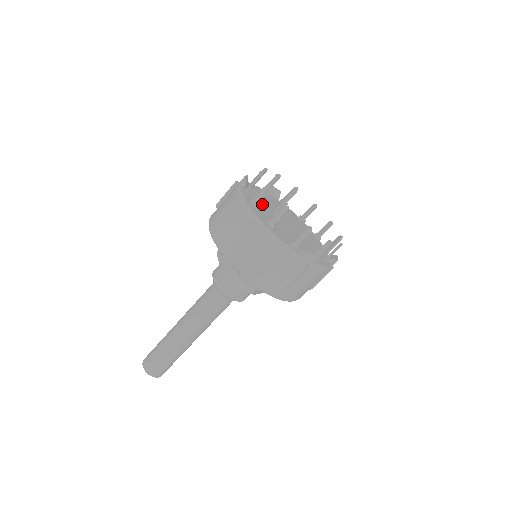
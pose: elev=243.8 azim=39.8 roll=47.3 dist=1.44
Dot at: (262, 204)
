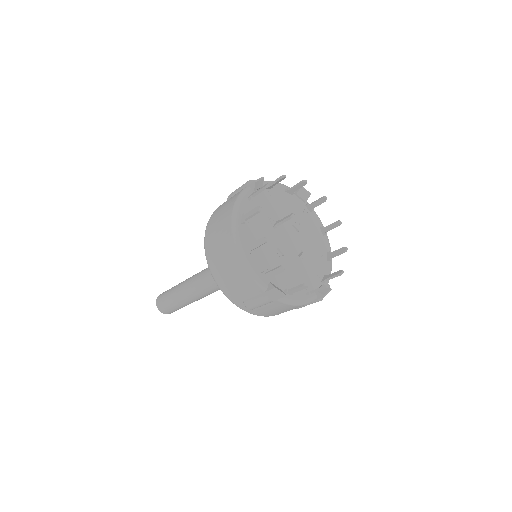
Dot at: (265, 214)
